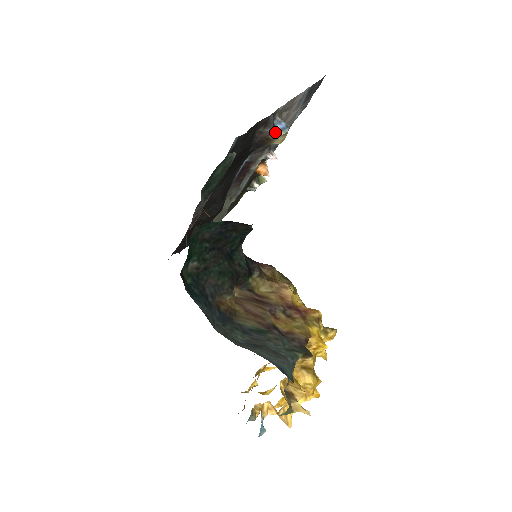
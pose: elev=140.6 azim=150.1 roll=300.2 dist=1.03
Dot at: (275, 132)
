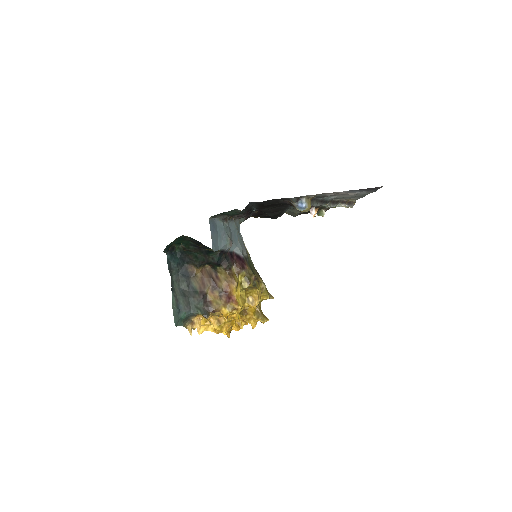
Dot at: (296, 206)
